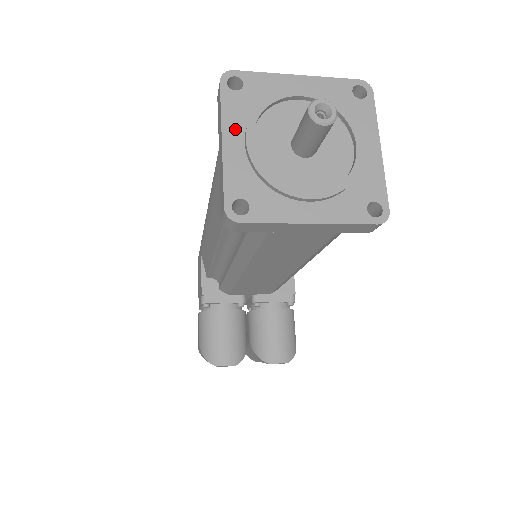
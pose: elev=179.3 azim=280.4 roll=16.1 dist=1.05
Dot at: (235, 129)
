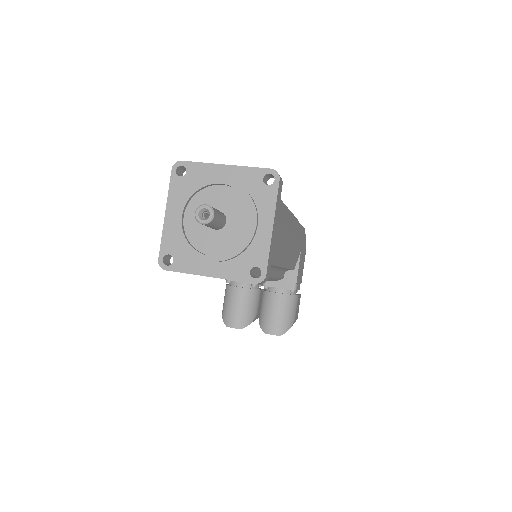
Dot at: (175, 205)
